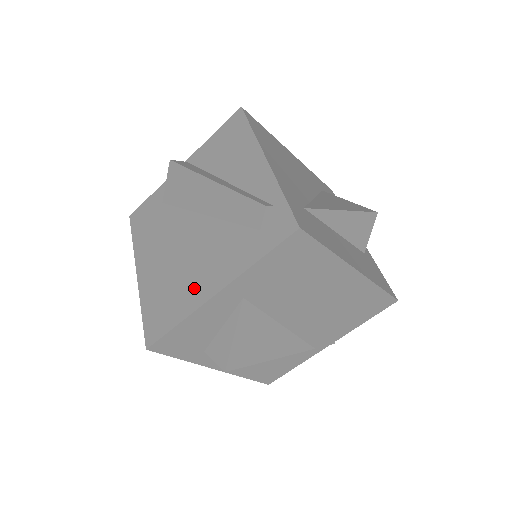
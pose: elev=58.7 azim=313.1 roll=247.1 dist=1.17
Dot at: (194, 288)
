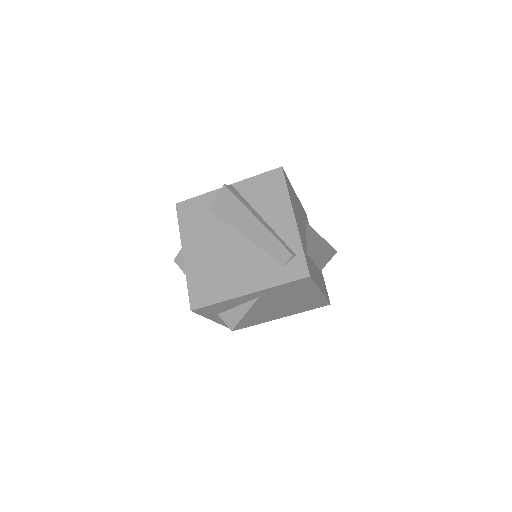
Dot at: (232, 284)
